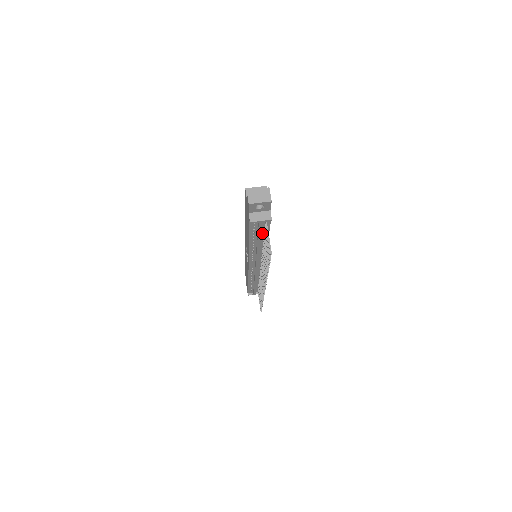
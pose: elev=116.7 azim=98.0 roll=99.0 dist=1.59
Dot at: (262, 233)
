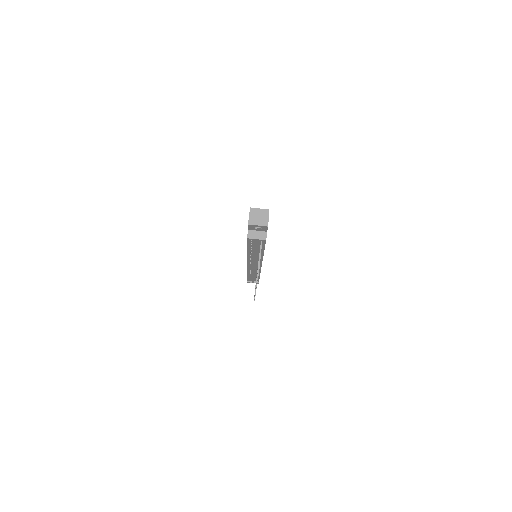
Dot at: (259, 246)
